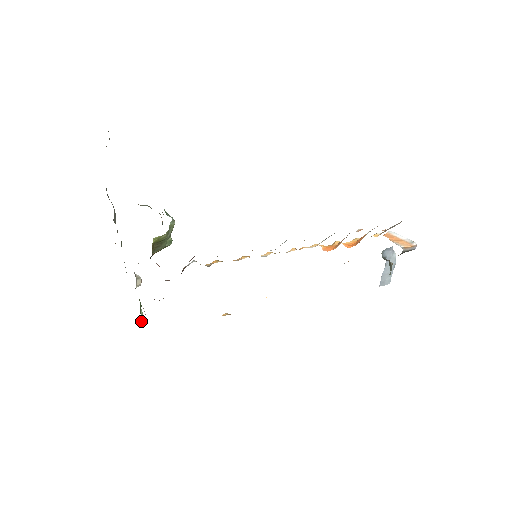
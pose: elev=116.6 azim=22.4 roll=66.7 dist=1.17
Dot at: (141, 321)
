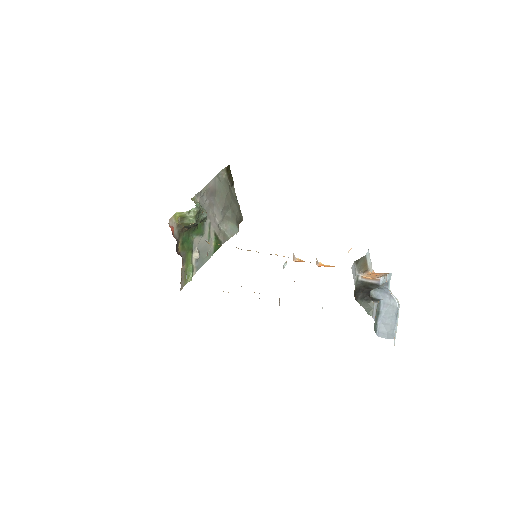
Dot at: (189, 278)
